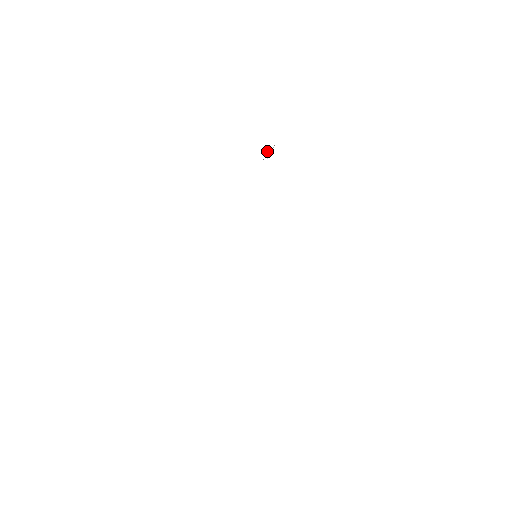
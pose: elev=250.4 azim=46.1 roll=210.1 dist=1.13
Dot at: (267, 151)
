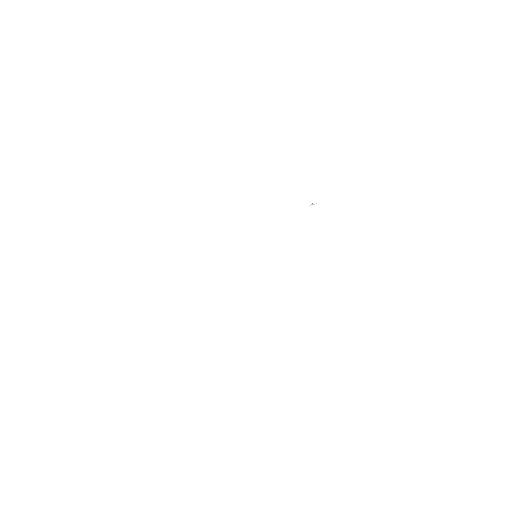
Dot at: occluded
